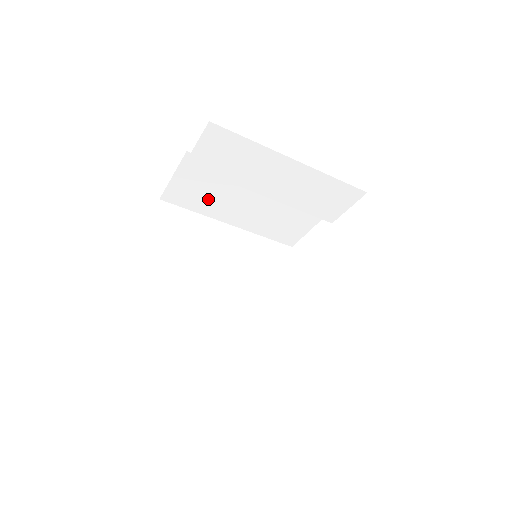
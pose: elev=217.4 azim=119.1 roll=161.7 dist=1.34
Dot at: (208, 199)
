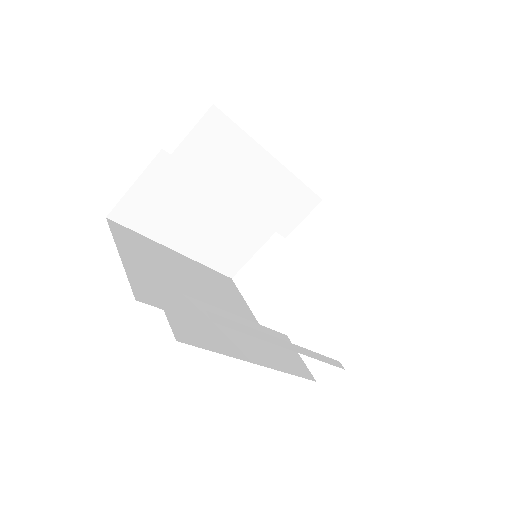
Dot at: (164, 216)
